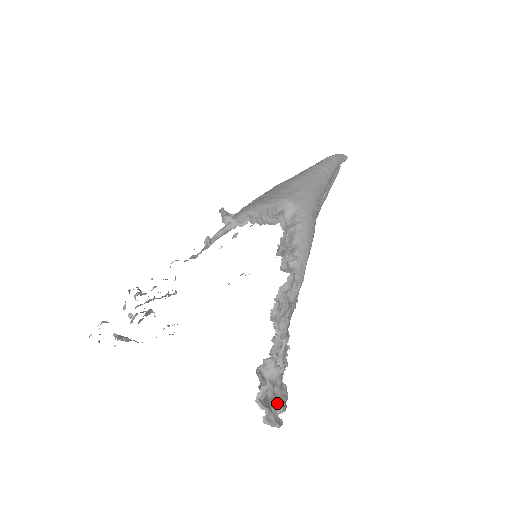
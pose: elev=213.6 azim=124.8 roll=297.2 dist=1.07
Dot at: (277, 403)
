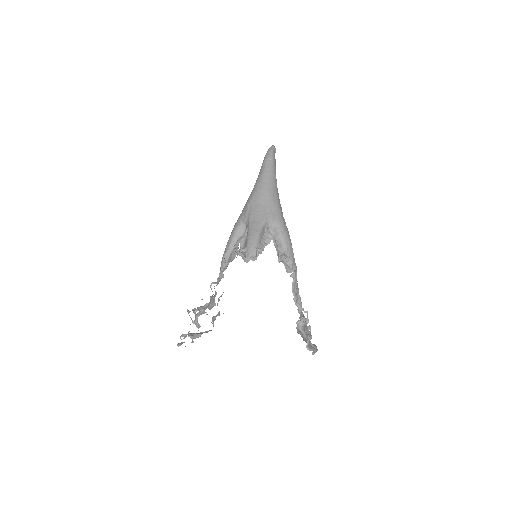
Dot at: occluded
